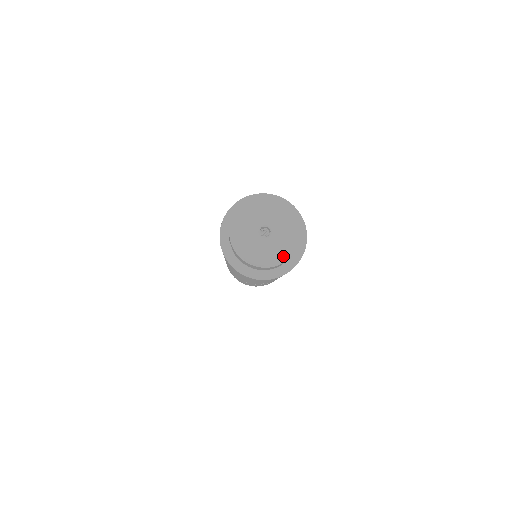
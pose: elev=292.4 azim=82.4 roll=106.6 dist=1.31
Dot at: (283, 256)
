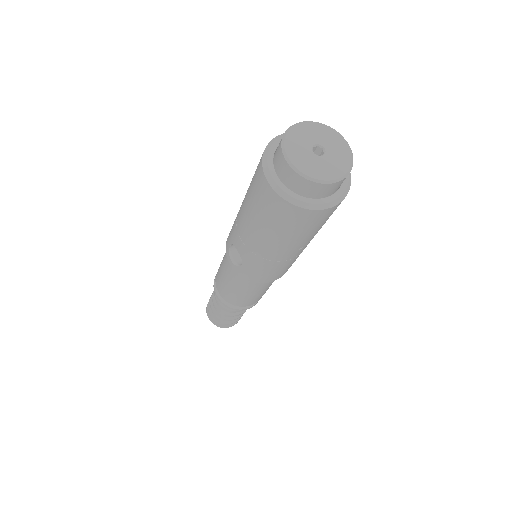
Dot at: (346, 167)
